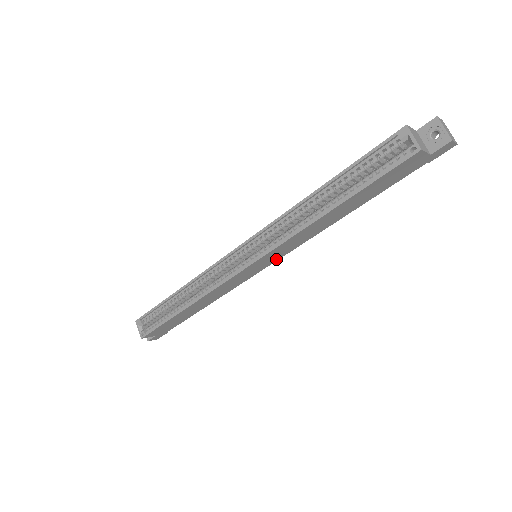
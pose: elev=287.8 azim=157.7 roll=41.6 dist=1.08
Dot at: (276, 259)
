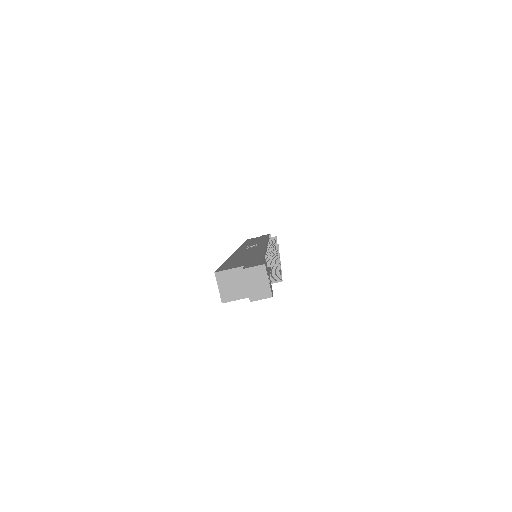
Dot at: occluded
